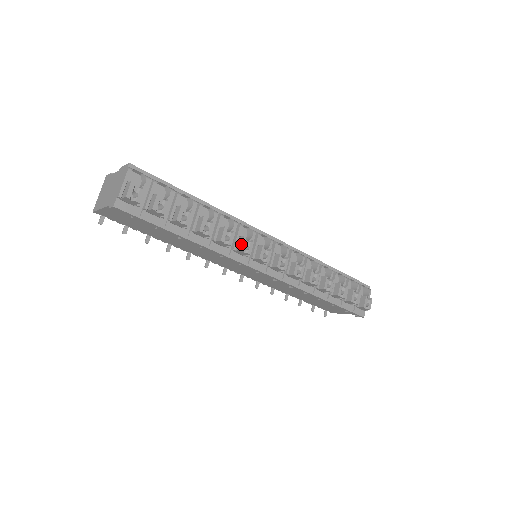
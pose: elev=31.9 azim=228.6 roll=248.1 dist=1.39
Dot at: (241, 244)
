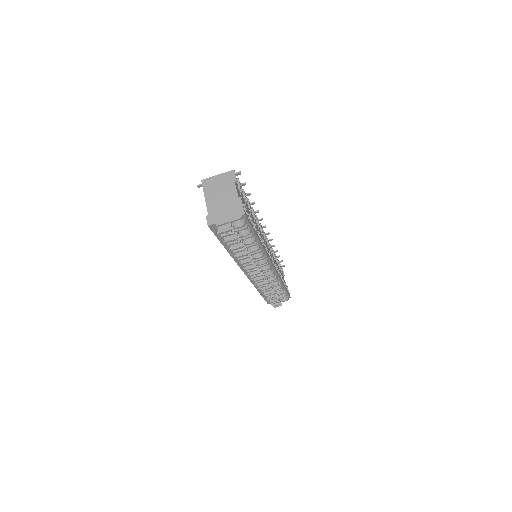
Dot at: (250, 268)
